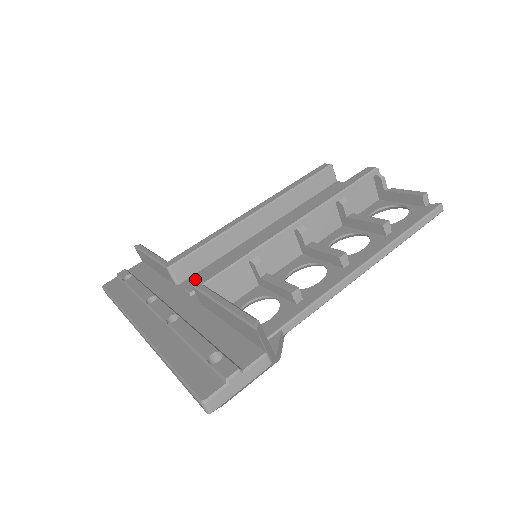
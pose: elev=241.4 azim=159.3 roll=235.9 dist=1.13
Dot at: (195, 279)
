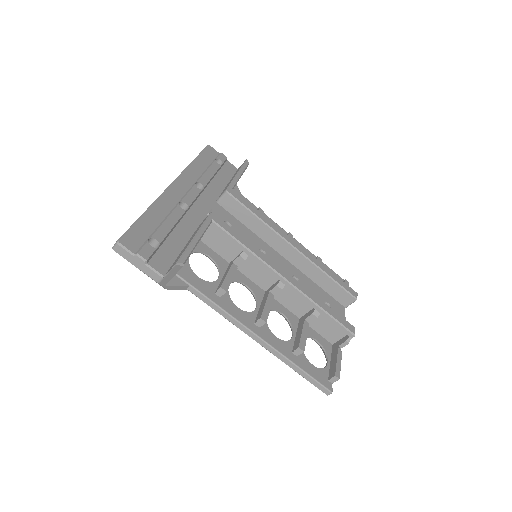
Dot at: (224, 214)
